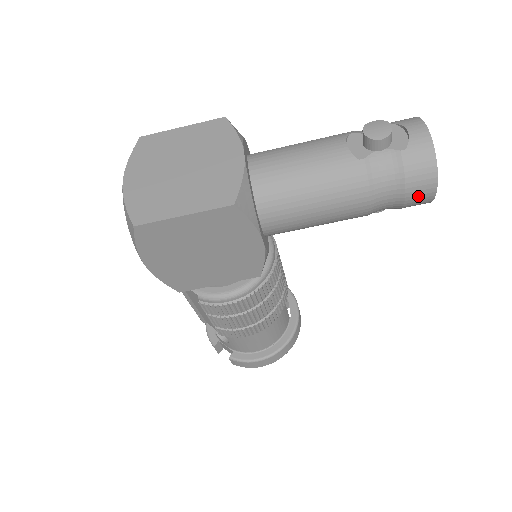
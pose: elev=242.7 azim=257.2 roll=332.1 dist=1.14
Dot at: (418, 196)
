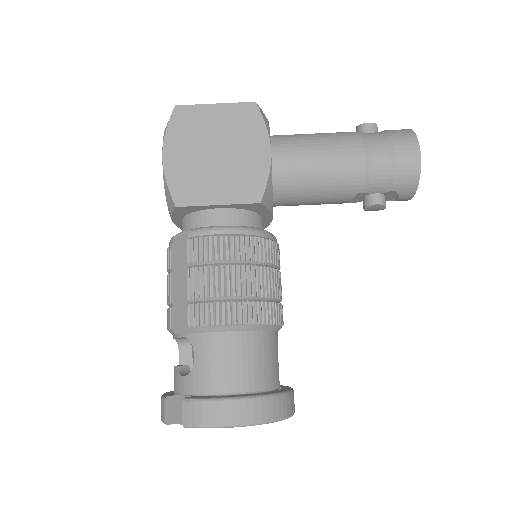
Dot at: (405, 152)
